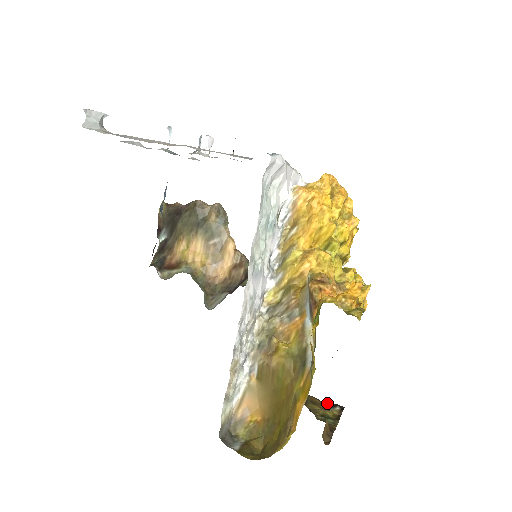
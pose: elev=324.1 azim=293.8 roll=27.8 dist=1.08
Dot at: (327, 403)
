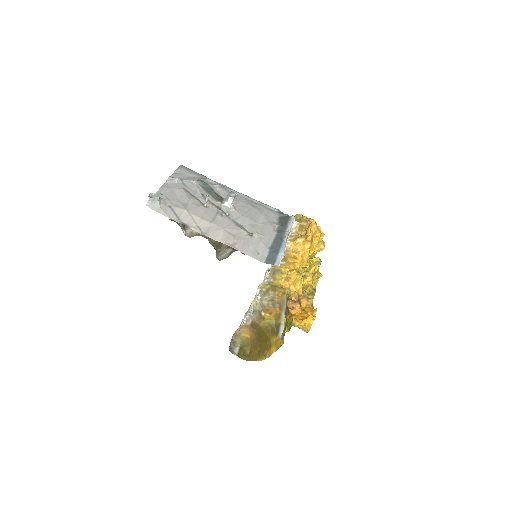
Dot at: occluded
